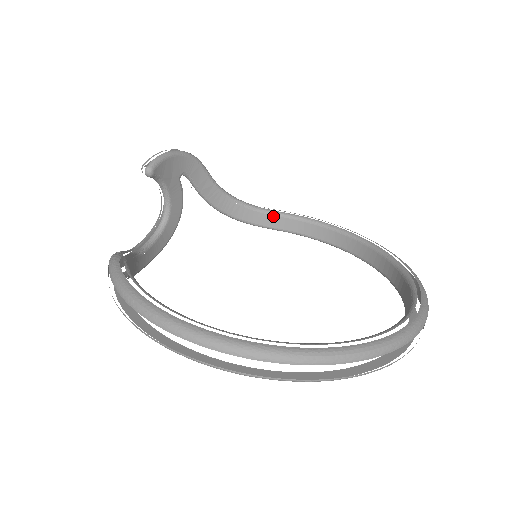
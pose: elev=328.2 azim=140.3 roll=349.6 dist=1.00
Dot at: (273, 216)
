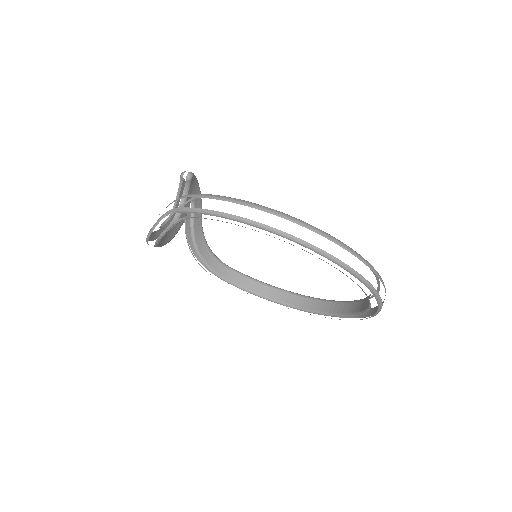
Dot at: (229, 269)
